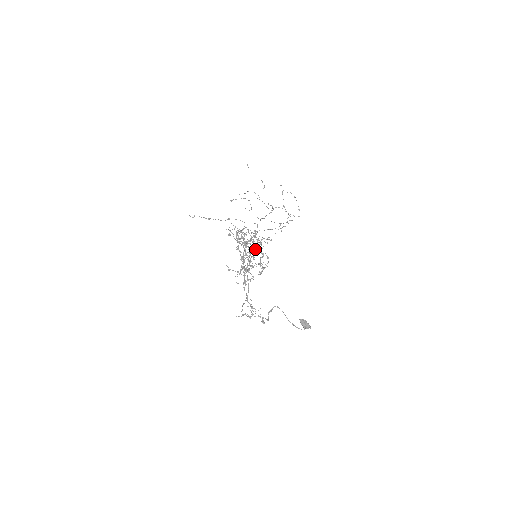
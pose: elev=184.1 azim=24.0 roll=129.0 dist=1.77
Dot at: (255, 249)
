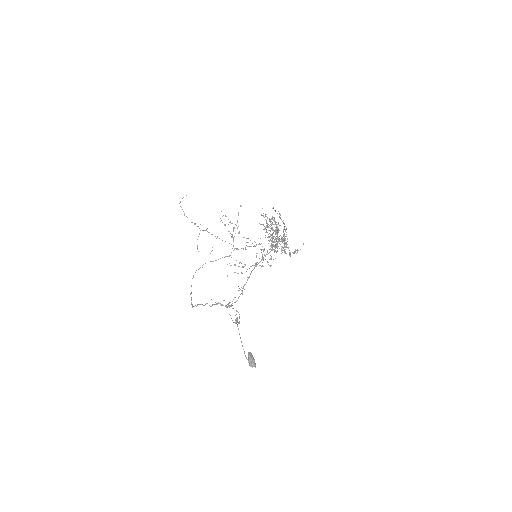
Dot at: occluded
